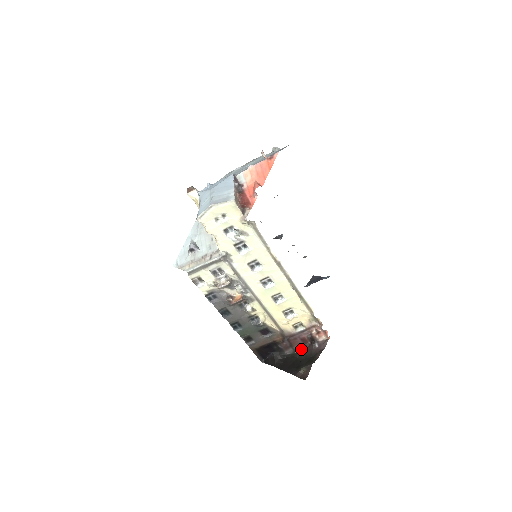
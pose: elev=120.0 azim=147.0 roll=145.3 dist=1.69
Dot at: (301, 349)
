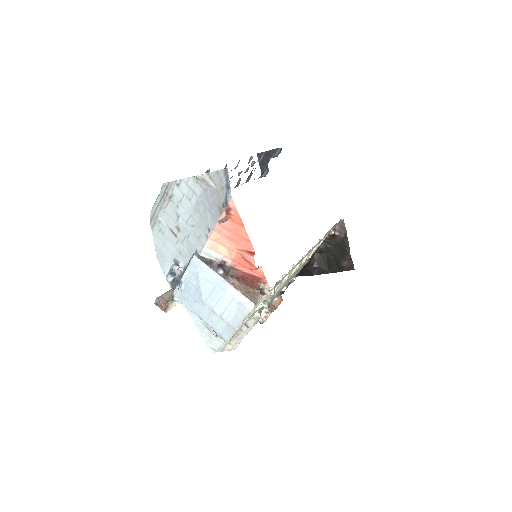
Dot at: (323, 244)
